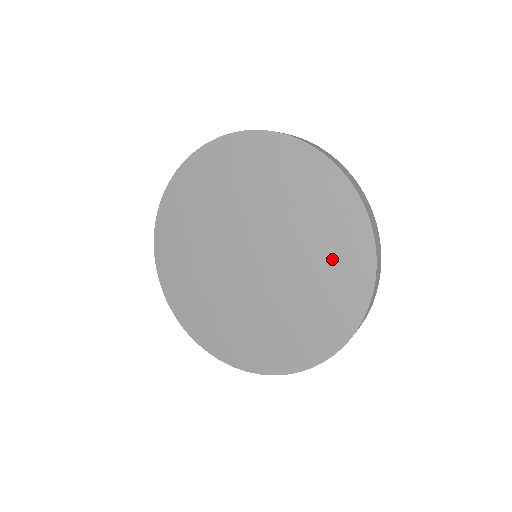
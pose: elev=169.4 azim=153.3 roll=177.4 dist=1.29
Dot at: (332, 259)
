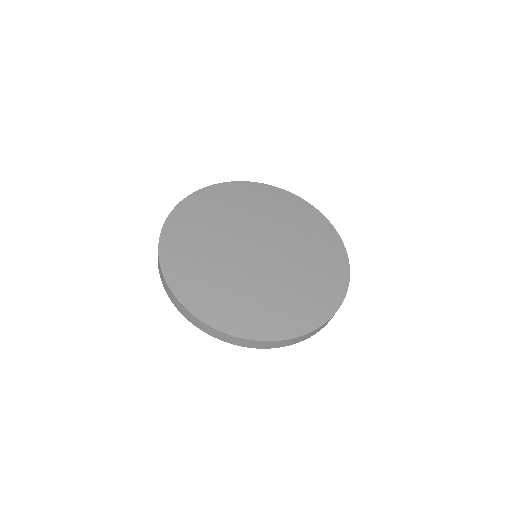
Dot at: (320, 274)
